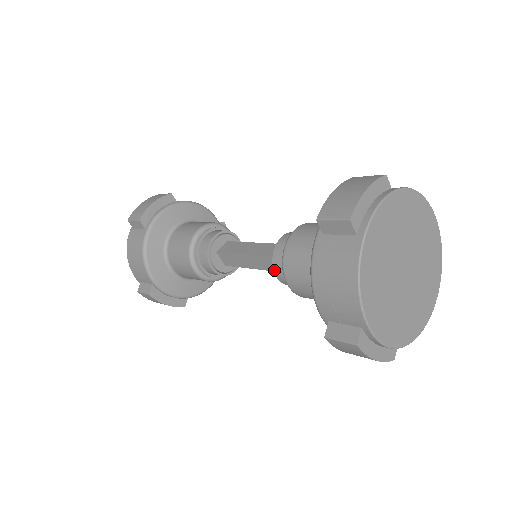
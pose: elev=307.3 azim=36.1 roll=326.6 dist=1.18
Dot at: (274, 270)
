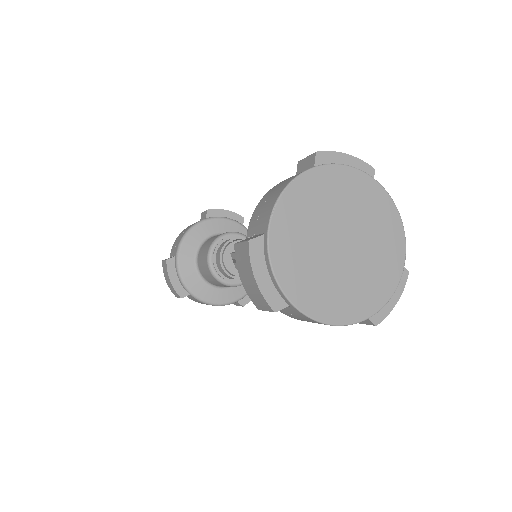
Dot at: occluded
